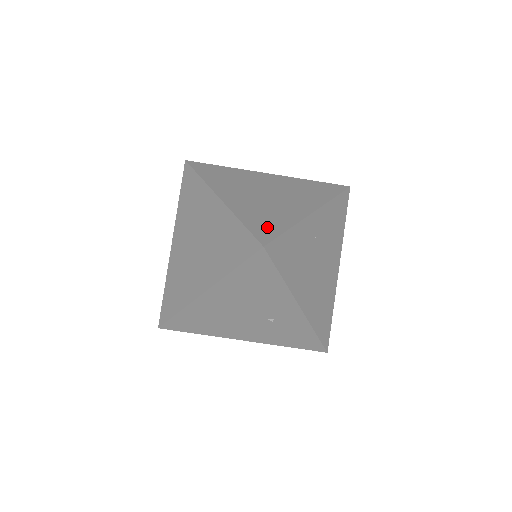
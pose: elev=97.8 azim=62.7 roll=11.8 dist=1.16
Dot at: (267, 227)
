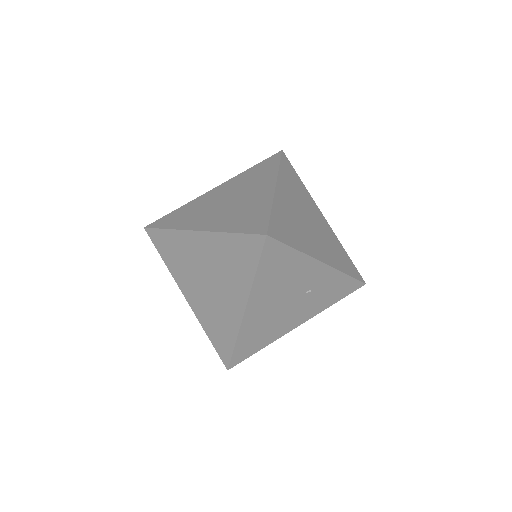
Dot at: (254, 221)
